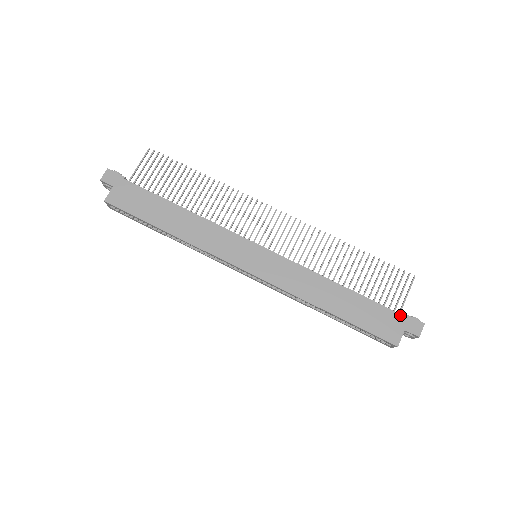
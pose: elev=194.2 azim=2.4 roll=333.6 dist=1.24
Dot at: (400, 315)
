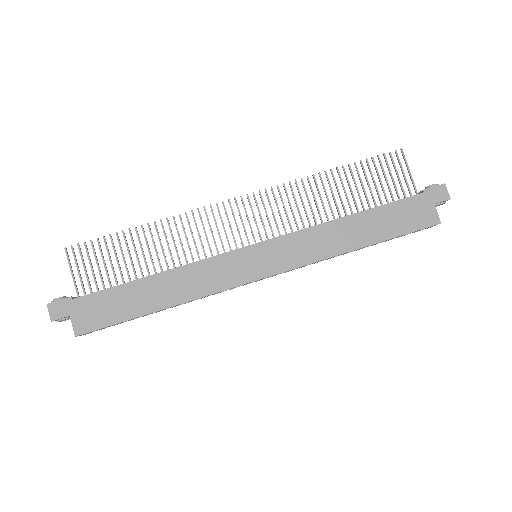
Dot at: (420, 195)
